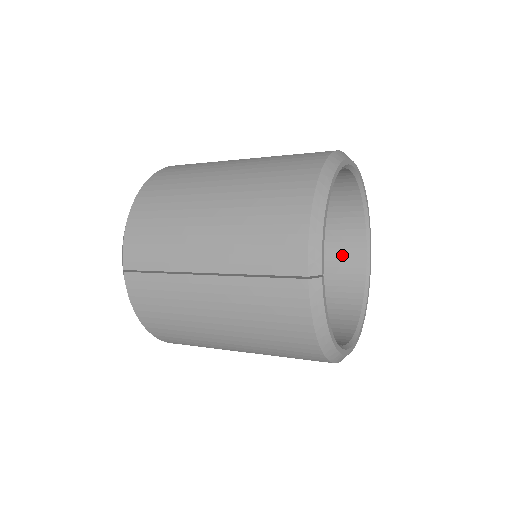
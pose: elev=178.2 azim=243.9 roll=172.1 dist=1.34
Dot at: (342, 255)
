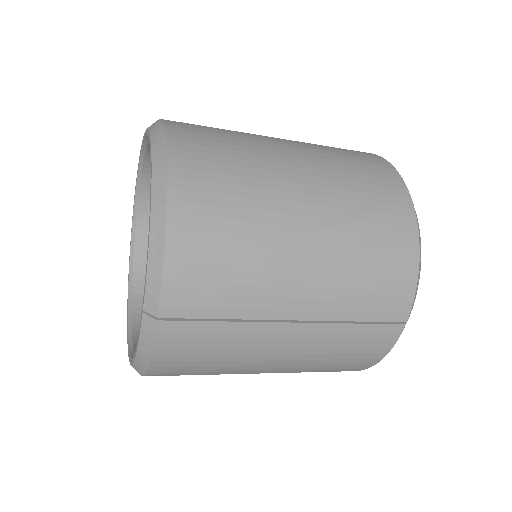
Dot at: occluded
